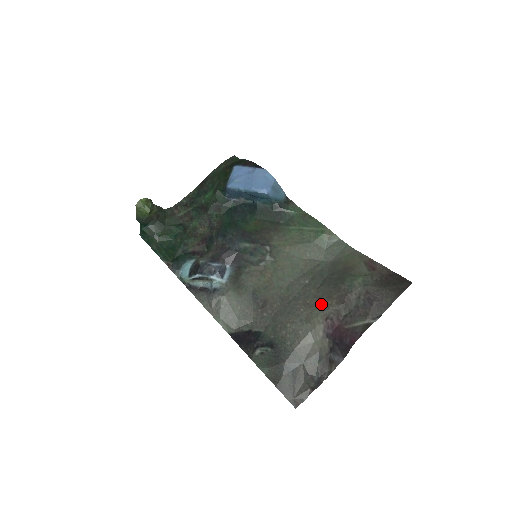
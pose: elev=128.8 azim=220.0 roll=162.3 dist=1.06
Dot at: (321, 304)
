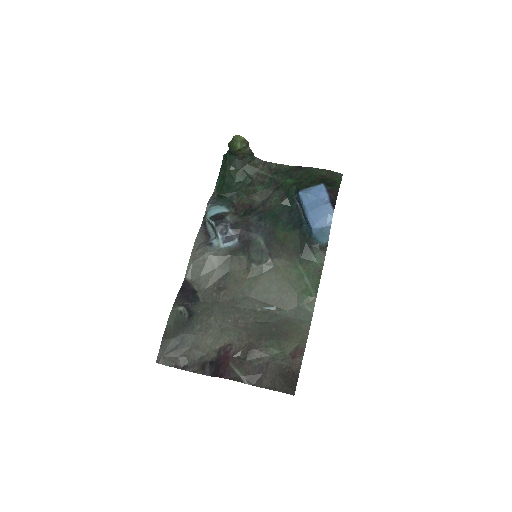
Dot at: (240, 333)
